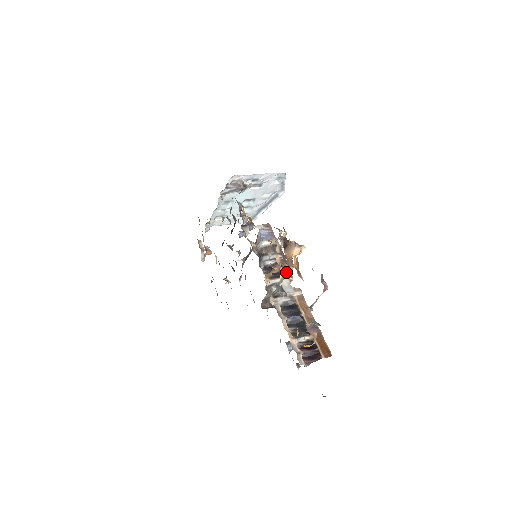
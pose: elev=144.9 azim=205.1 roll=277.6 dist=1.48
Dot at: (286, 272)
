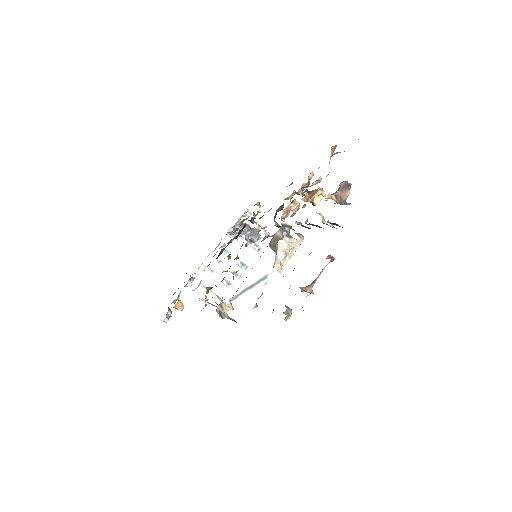
Dot at: occluded
